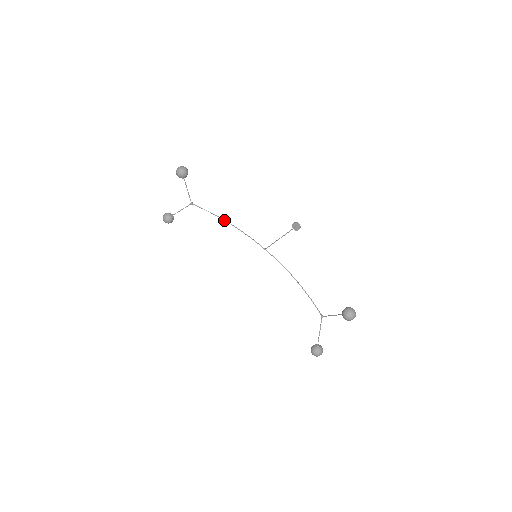
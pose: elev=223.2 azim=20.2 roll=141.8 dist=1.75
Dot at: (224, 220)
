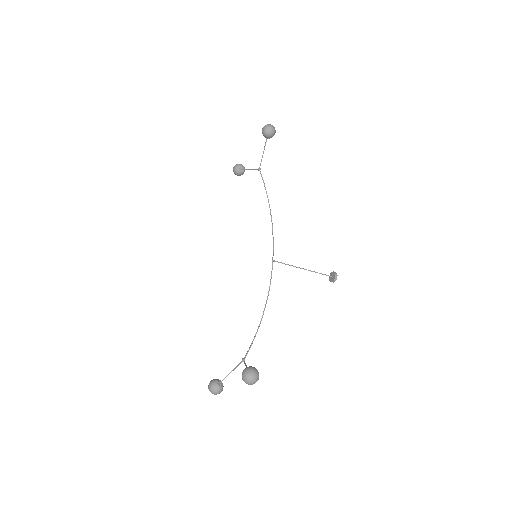
Dot at: (269, 206)
